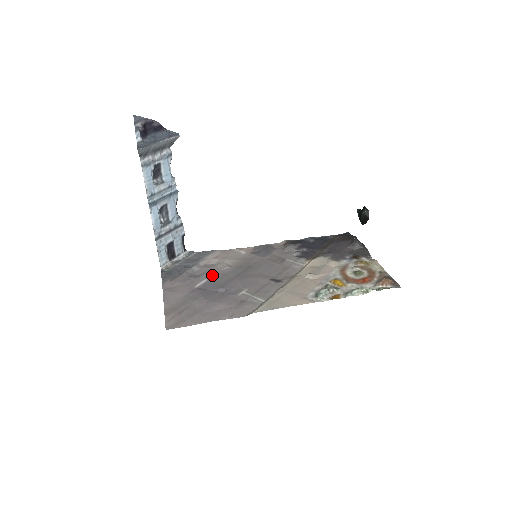
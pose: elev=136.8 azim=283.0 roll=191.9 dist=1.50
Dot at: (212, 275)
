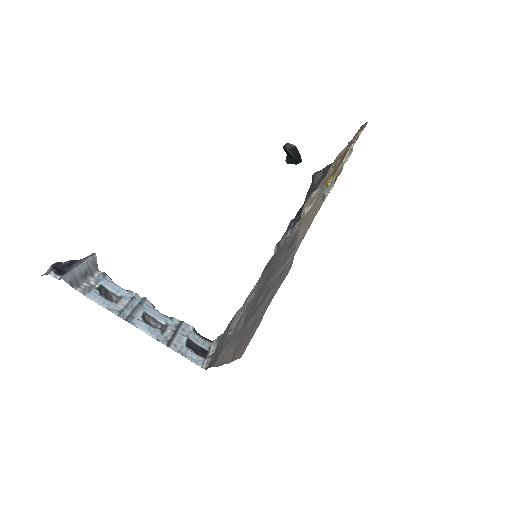
Dot at: (245, 312)
